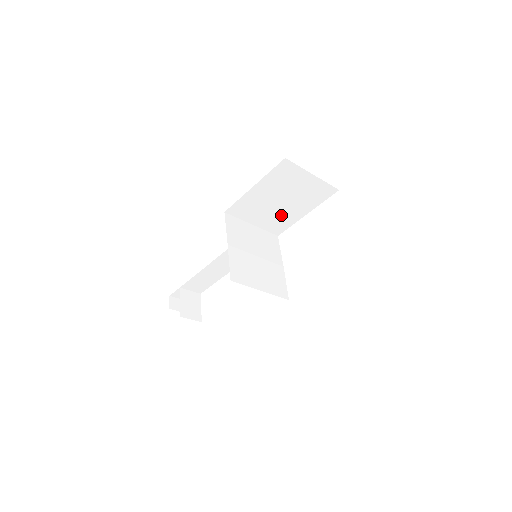
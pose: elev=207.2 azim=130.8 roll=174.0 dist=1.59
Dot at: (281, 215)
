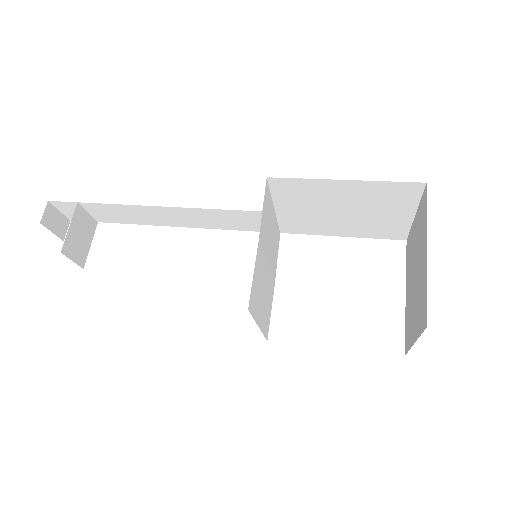
Dot at: (318, 221)
